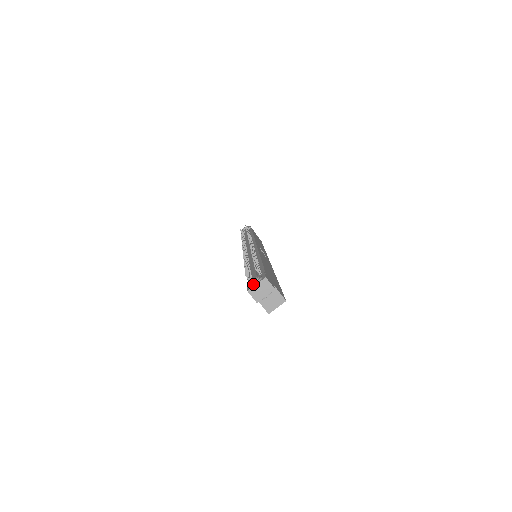
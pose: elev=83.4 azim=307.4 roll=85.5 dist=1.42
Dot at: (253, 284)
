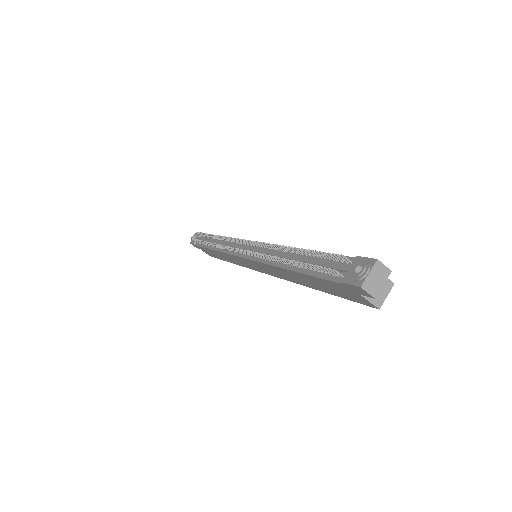
Dot at: (364, 275)
